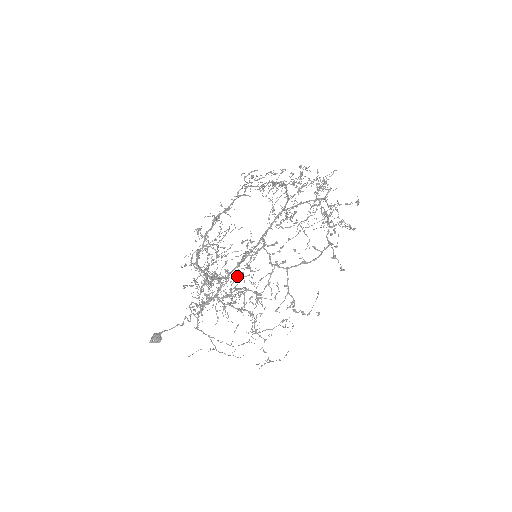
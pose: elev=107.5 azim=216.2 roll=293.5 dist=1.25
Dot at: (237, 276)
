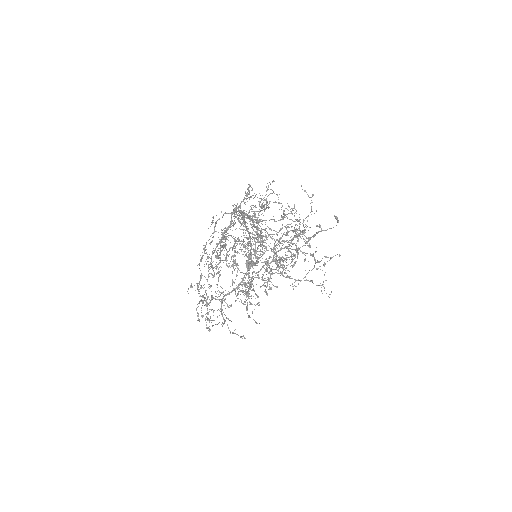
Dot at: occluded
